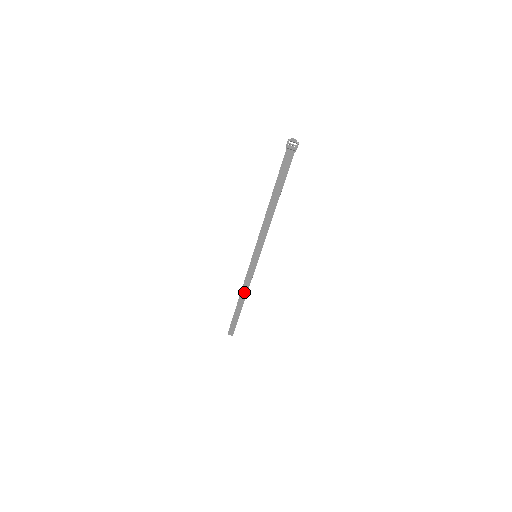
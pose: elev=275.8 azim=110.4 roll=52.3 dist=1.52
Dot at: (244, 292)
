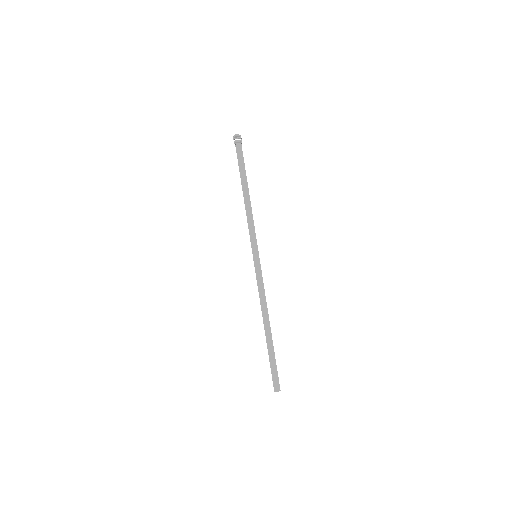
Dot at: (264, 310)
